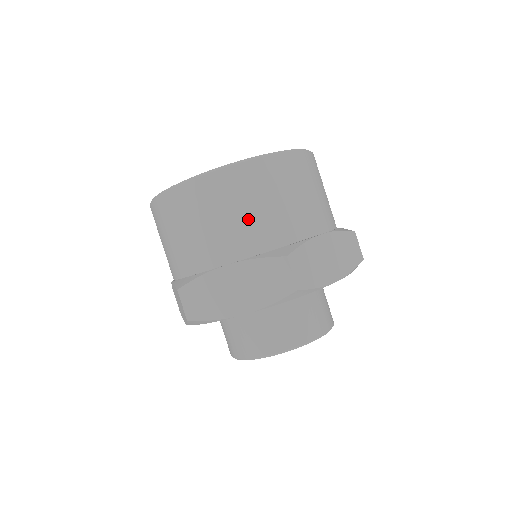
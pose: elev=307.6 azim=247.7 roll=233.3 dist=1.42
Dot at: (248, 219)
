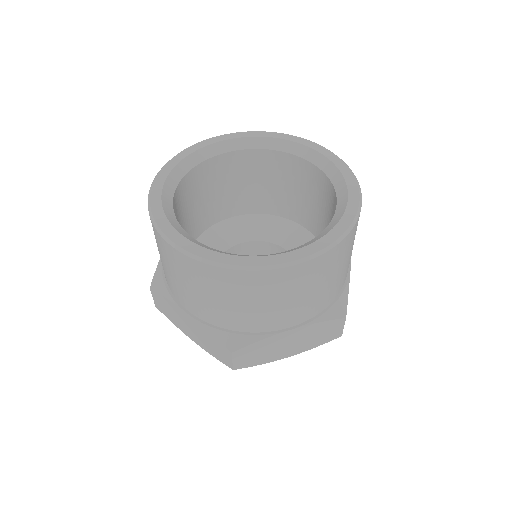
Dot at: (322, 291)
